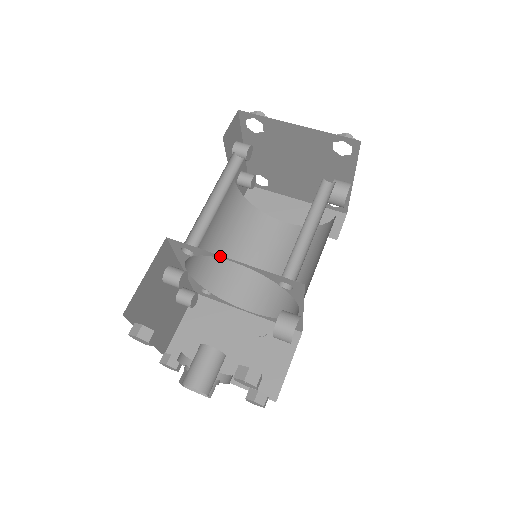
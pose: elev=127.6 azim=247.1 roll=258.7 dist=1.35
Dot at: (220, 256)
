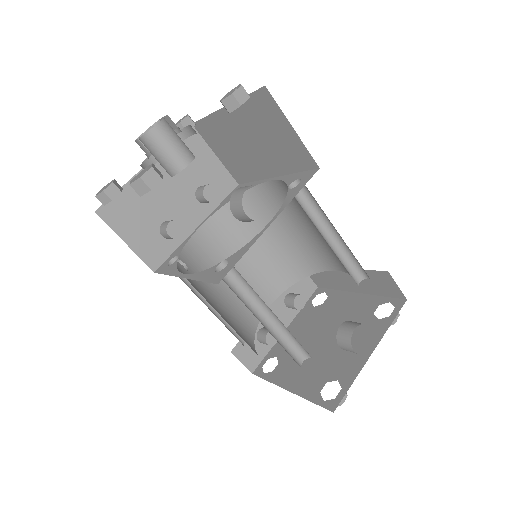
Dot at: (266, 180)
